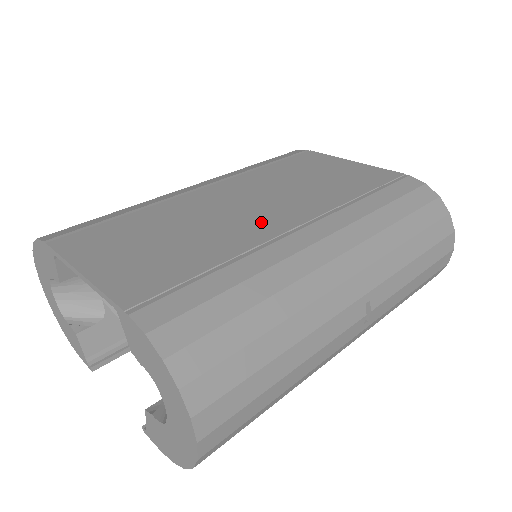
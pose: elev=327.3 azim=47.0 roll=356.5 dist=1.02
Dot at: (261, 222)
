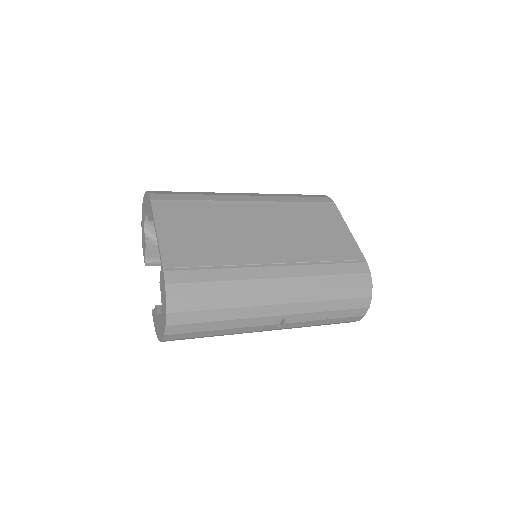
Dot at: (257, 249)
